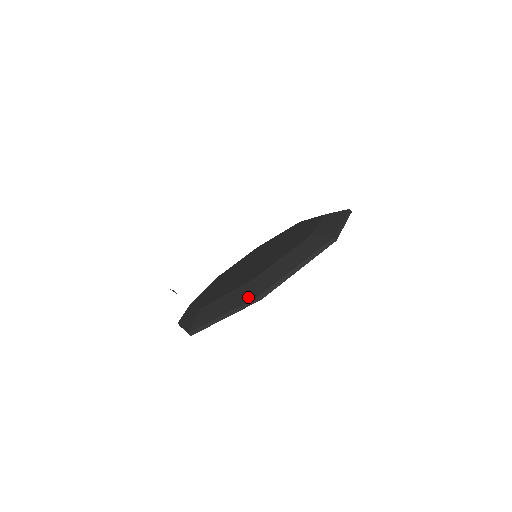
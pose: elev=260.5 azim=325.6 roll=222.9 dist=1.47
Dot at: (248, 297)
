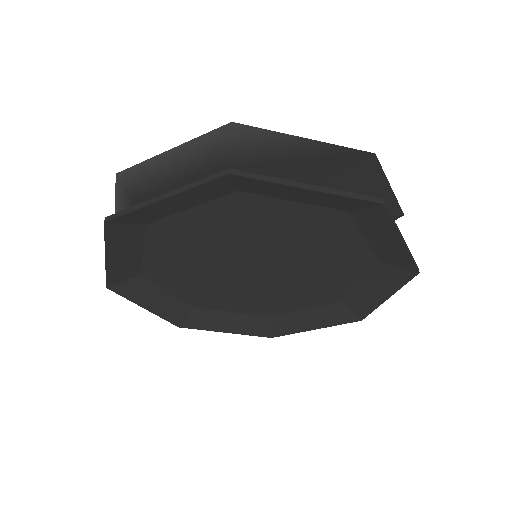
Dot at: occluded
